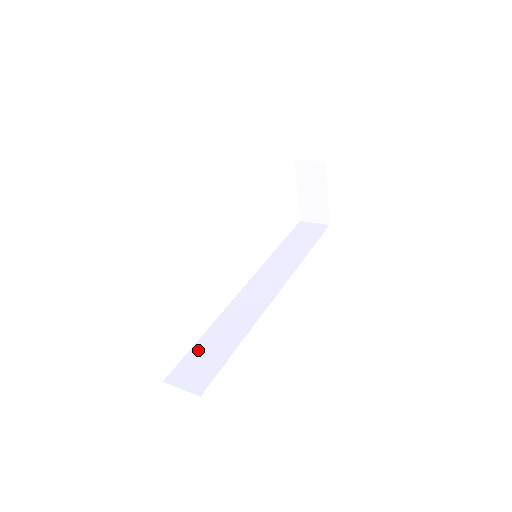
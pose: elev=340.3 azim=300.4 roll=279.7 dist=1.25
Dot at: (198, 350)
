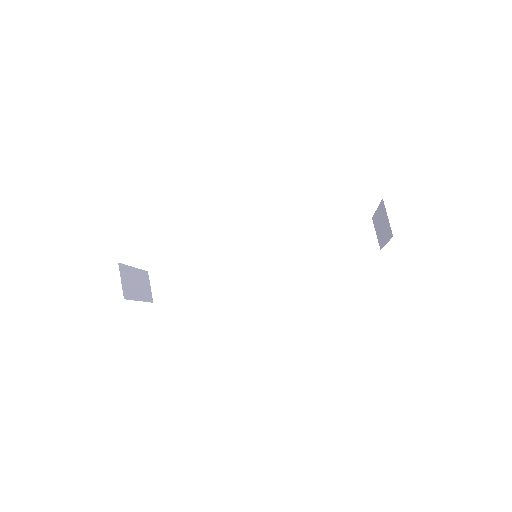
Dot at: (181, 270)
